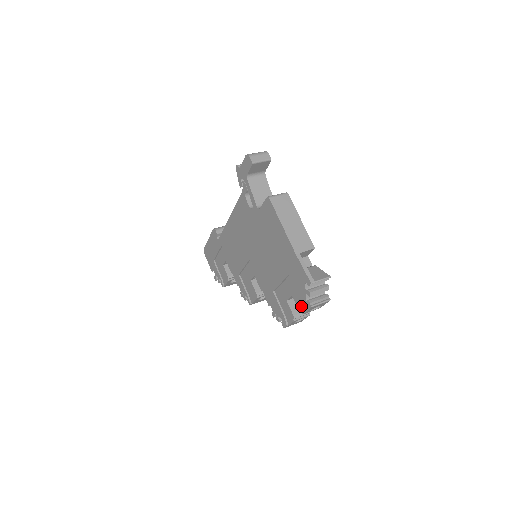
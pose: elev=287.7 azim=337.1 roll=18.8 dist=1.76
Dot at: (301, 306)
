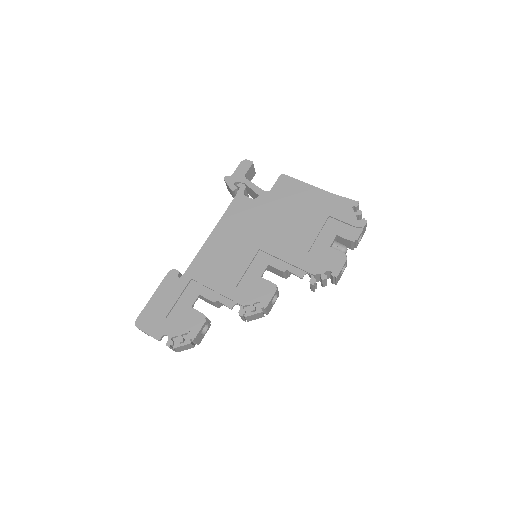
Dot at: (352, 234)
